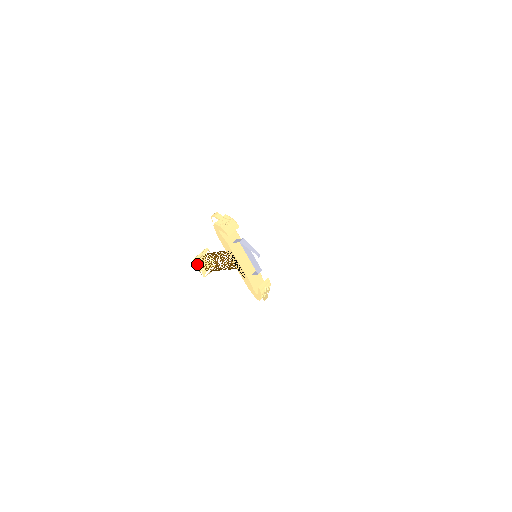
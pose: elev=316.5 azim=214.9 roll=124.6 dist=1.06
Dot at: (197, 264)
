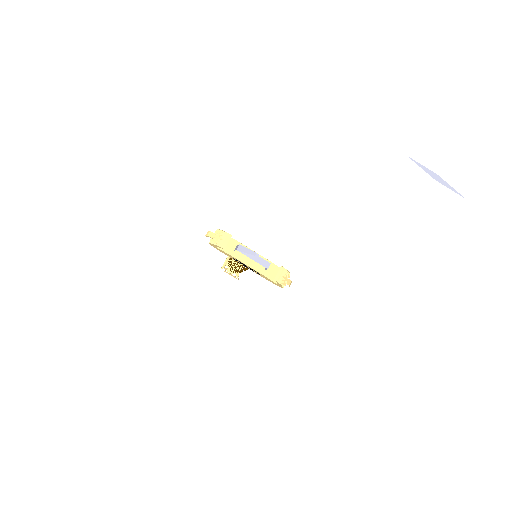
Dot at: (227, 270)
